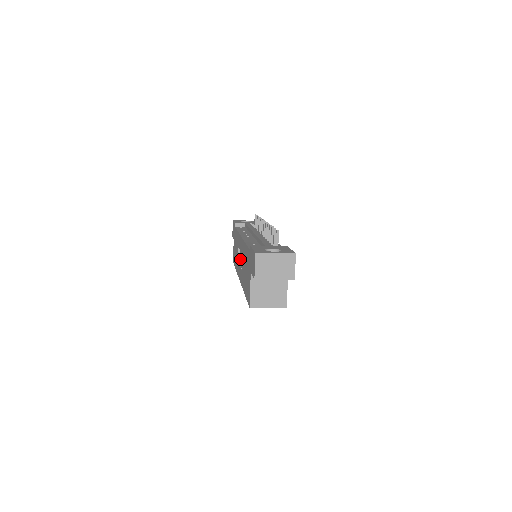
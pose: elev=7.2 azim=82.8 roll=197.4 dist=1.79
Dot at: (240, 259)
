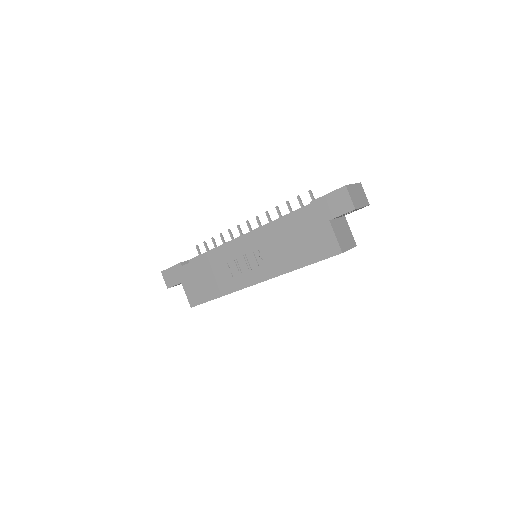
Dot at: (248, 262)
